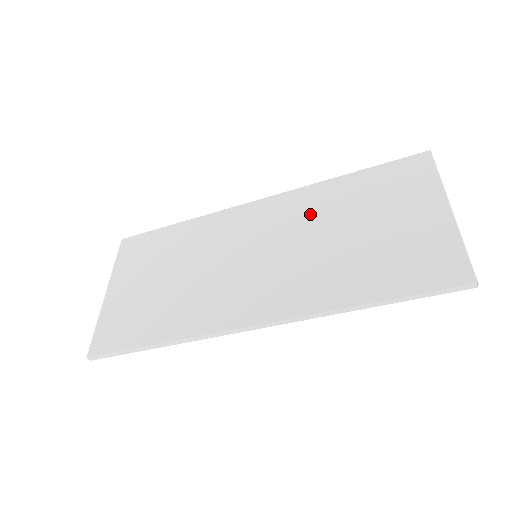
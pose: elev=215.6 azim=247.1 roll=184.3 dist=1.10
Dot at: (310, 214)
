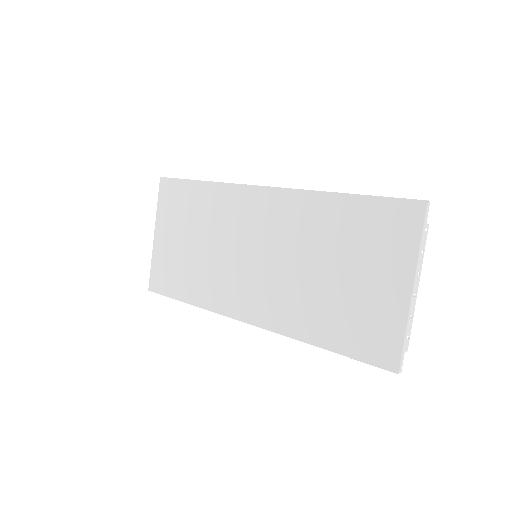
Dot at: (302, 231)
